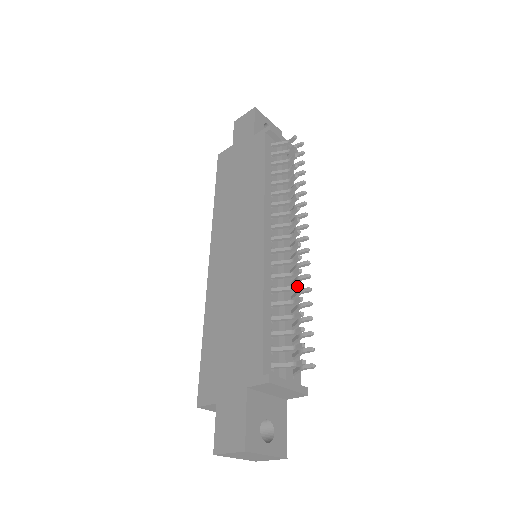
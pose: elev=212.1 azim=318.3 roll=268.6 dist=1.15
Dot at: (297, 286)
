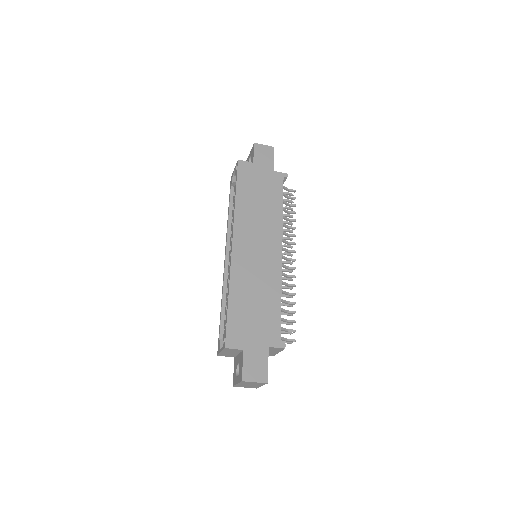
Dot at: (293, 294)
